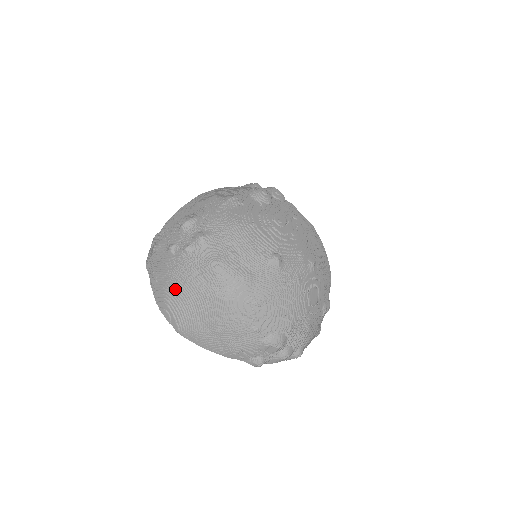
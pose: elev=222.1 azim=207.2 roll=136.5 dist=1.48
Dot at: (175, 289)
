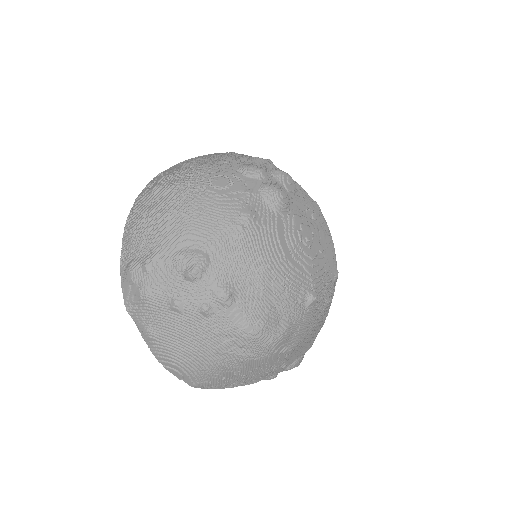
Dot at: (191, 354)
